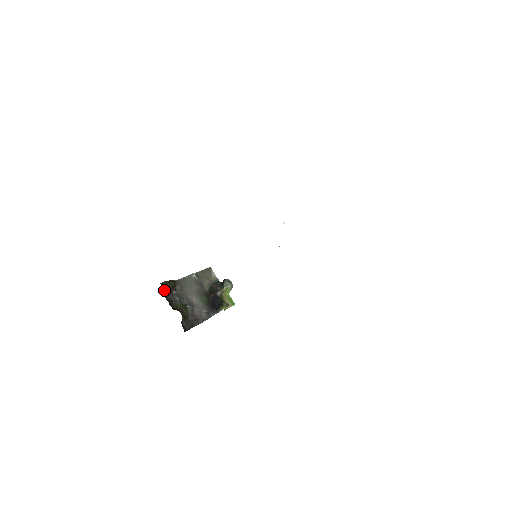
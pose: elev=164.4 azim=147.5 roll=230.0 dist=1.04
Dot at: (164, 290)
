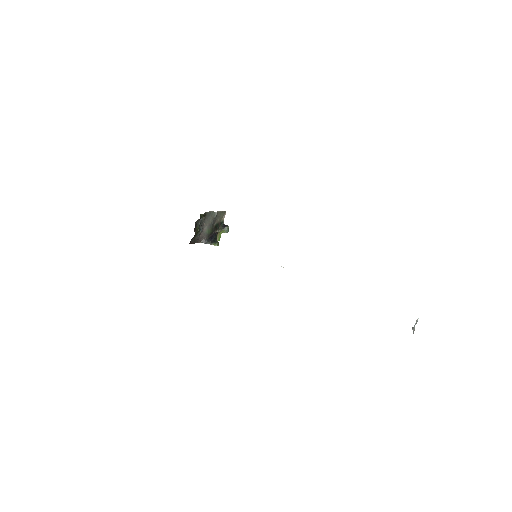
Dot at: occluded
